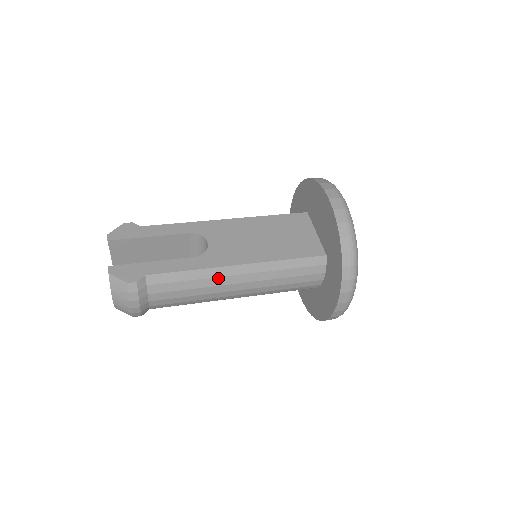
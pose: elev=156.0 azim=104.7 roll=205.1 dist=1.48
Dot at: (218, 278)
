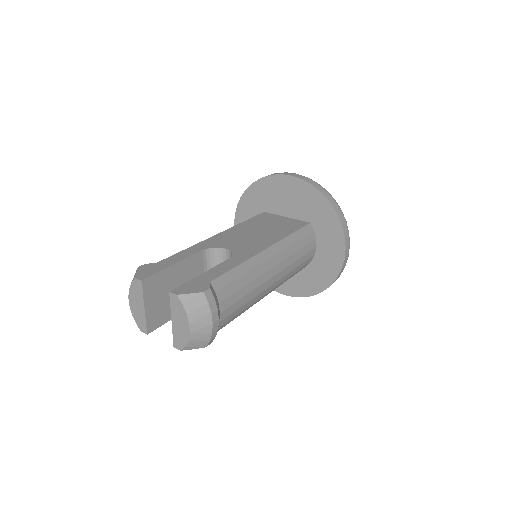
Dot at: (260, 266)
